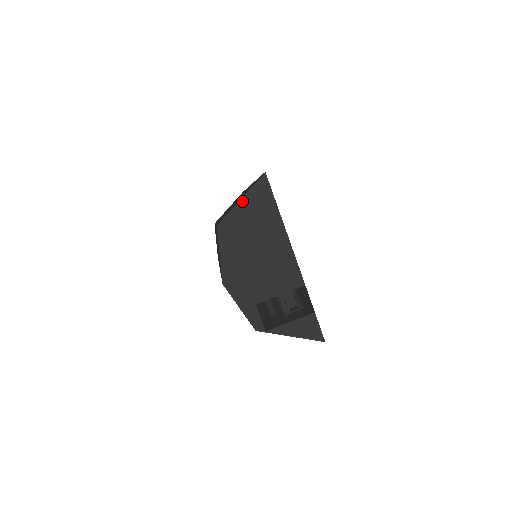
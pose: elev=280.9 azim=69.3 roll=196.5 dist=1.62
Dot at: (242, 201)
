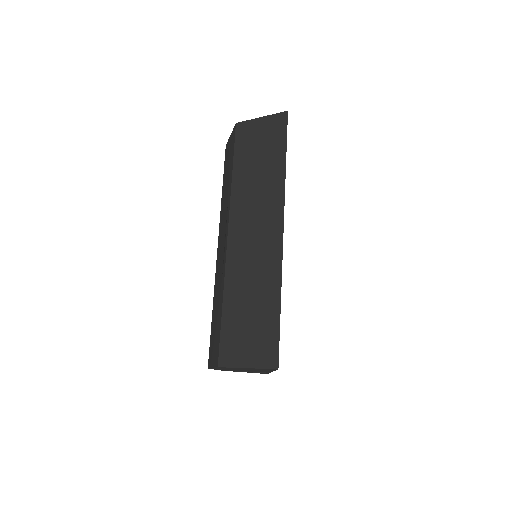
Dot at: (247, 368)
